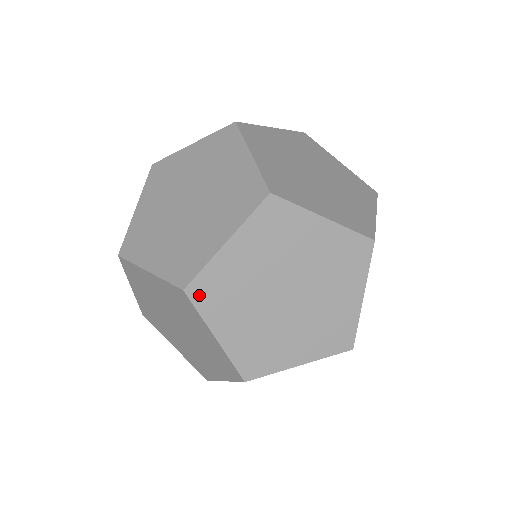
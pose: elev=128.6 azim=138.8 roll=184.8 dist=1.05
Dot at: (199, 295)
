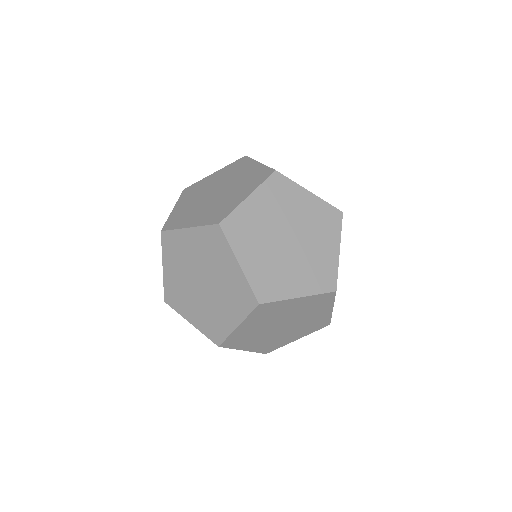
Dot at: (186, 191)
